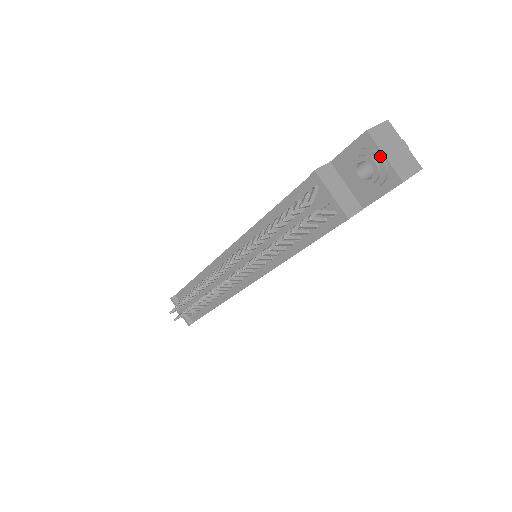
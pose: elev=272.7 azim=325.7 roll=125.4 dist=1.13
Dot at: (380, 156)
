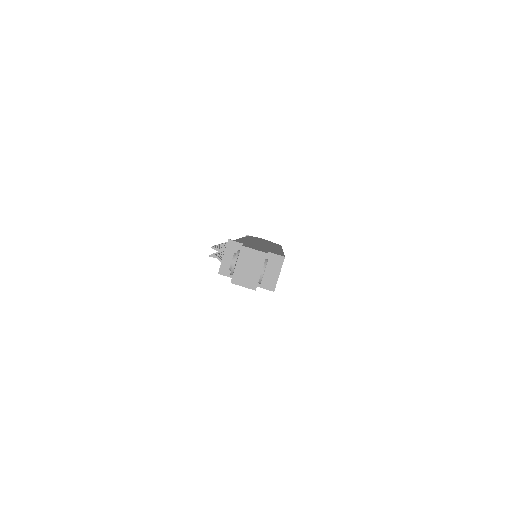
Dot at: (234, 262)
